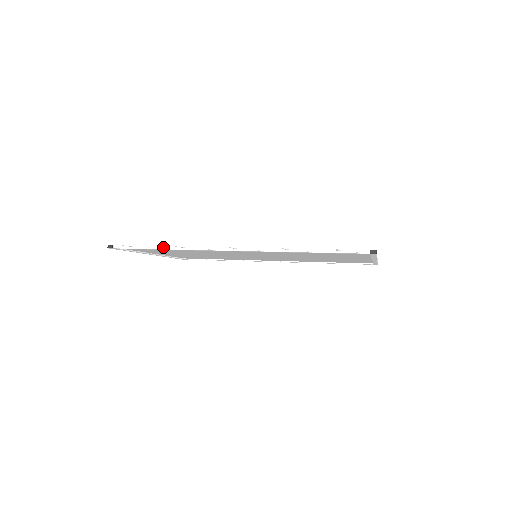
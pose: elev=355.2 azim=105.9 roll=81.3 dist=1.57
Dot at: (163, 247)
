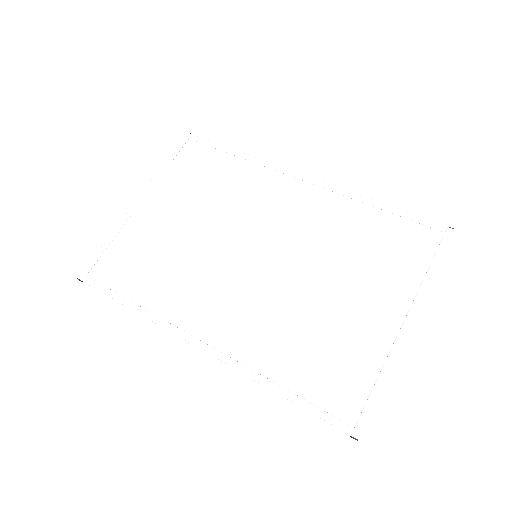
Dot at: (131, 306)
